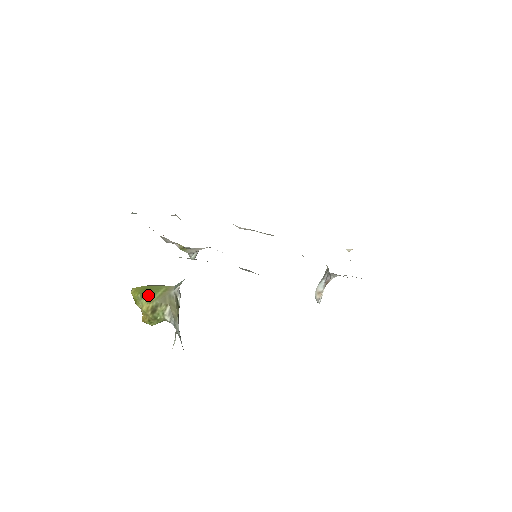
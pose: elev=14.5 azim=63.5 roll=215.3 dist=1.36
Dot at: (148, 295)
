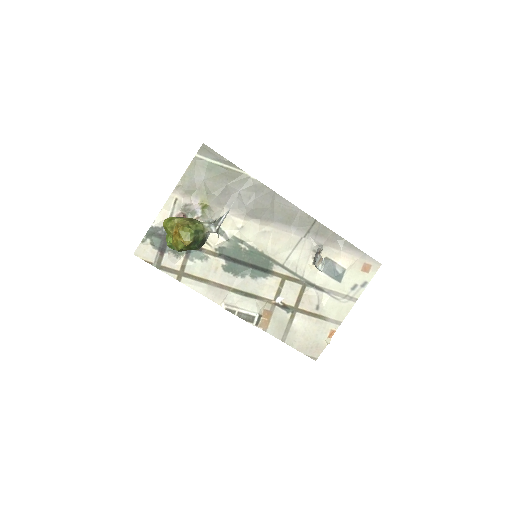
Dot at: occluded
